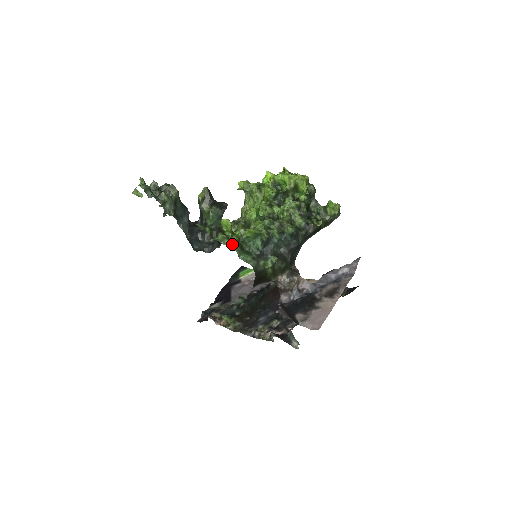
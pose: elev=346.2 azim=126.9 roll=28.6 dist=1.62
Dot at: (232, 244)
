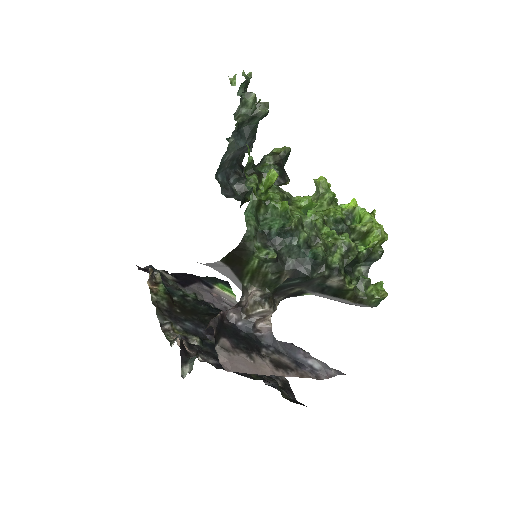
Dot at: (255, 191)
